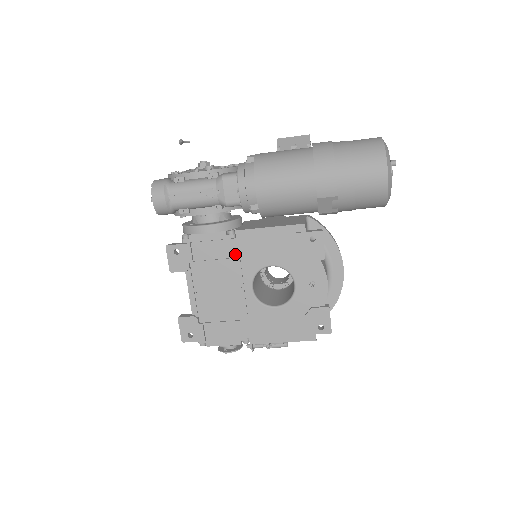
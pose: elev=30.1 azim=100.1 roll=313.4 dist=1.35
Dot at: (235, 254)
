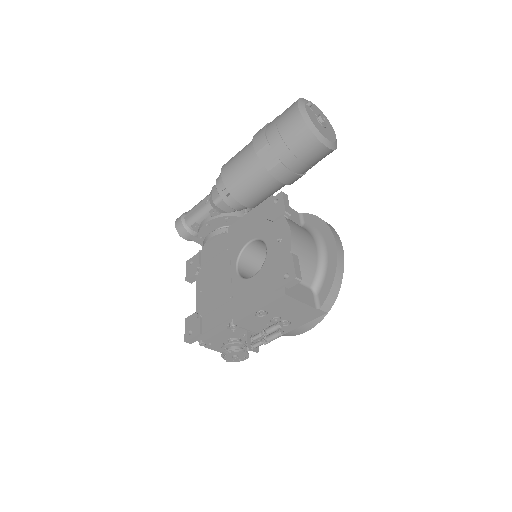
Dot at: (227, 246)
